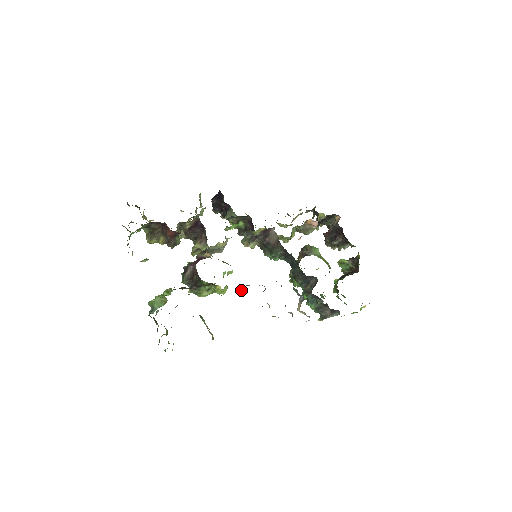
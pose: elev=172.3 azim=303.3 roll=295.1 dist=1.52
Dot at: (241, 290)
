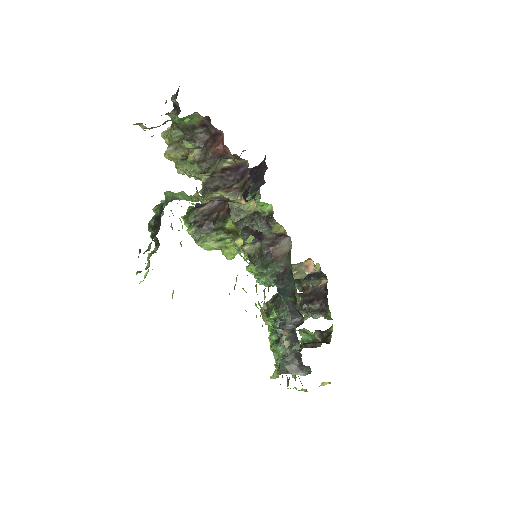
Dot at: (251, 267)
